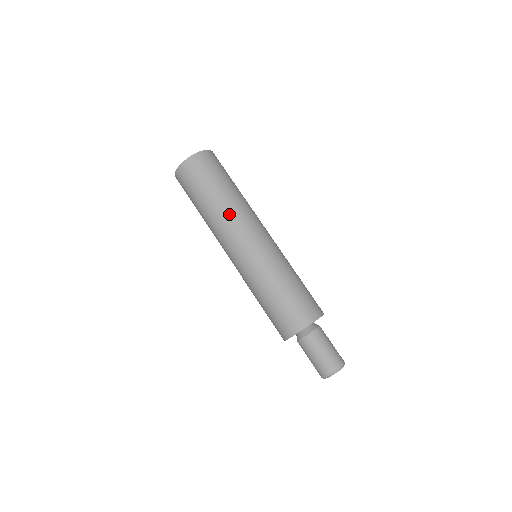
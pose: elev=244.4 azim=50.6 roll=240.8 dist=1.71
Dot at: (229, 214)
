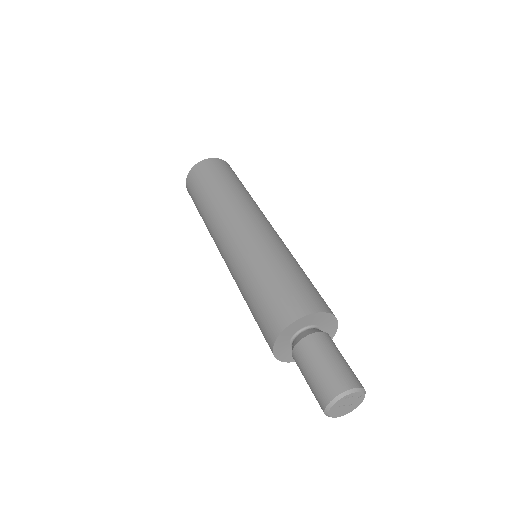
Dot at: (216, 211)
